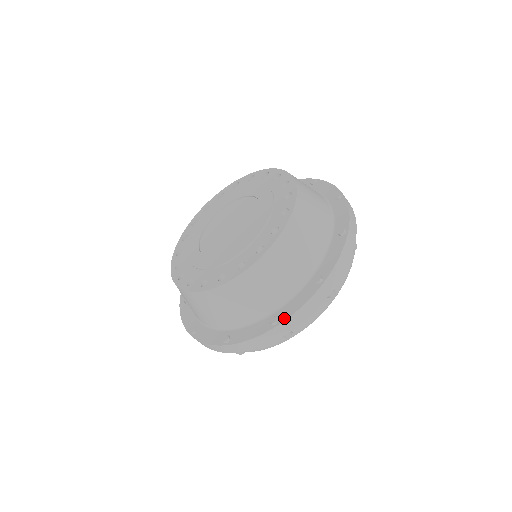
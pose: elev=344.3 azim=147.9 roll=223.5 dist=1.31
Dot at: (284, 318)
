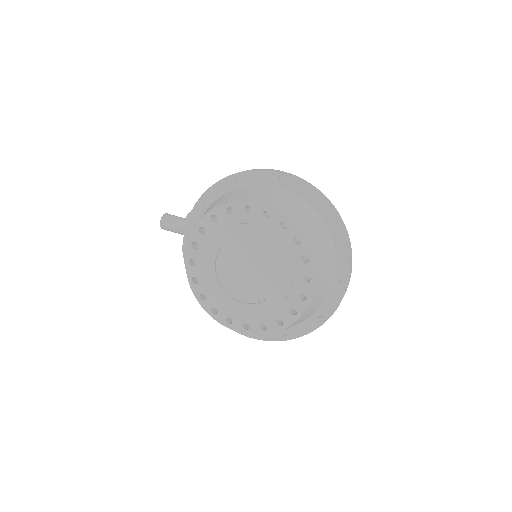
Dot at: (329, 316)
